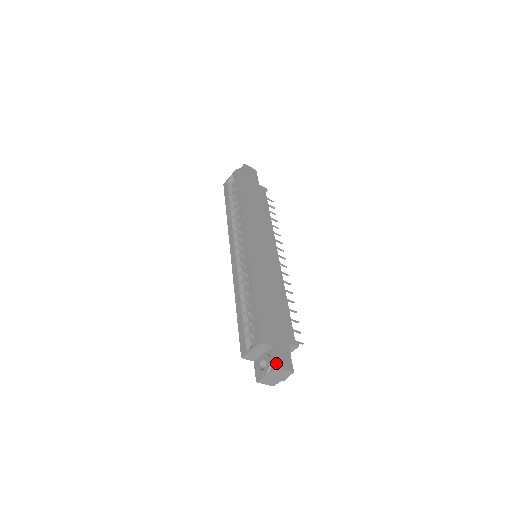
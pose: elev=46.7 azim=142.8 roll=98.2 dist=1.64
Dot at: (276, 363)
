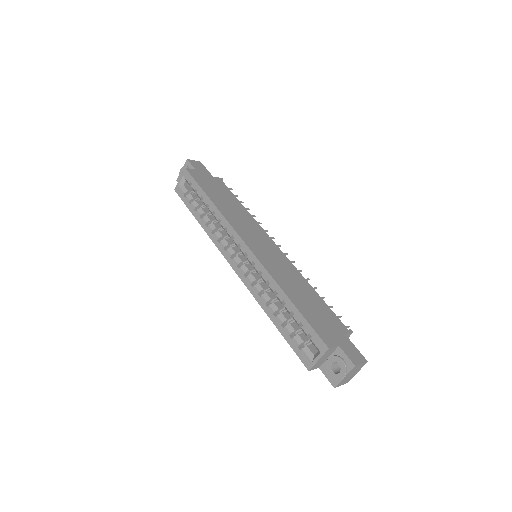
Dot at: (352, 362)
